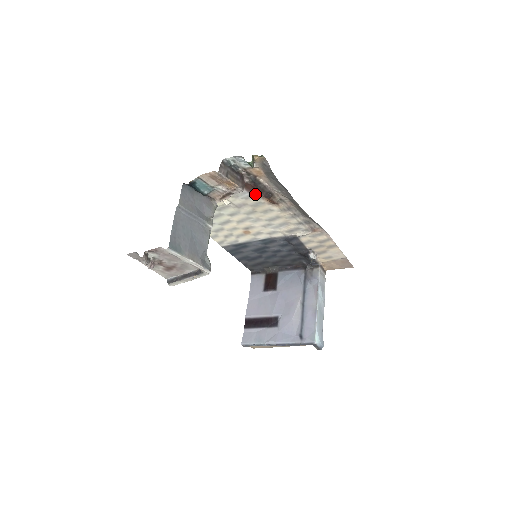
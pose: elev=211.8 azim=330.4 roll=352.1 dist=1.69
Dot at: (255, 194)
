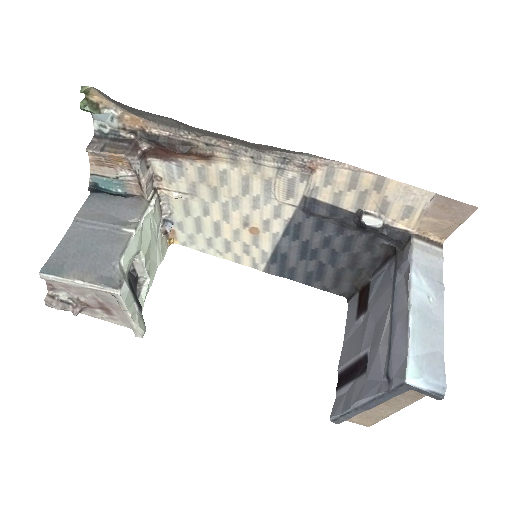
Dot at: (179, 159)
